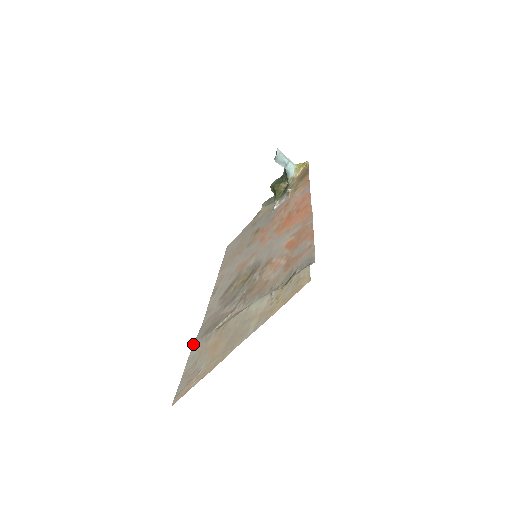
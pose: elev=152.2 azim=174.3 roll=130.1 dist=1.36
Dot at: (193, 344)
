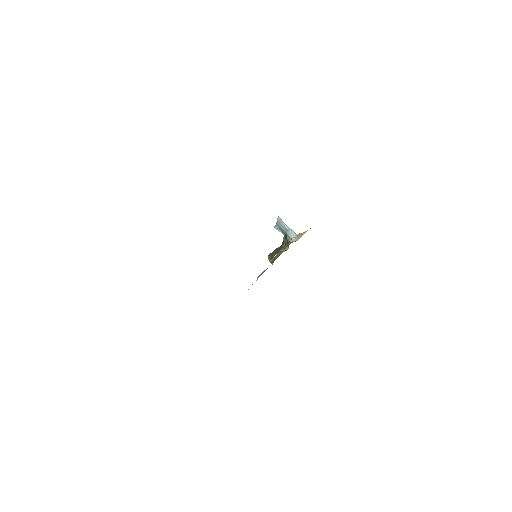
Dot at: occluded
